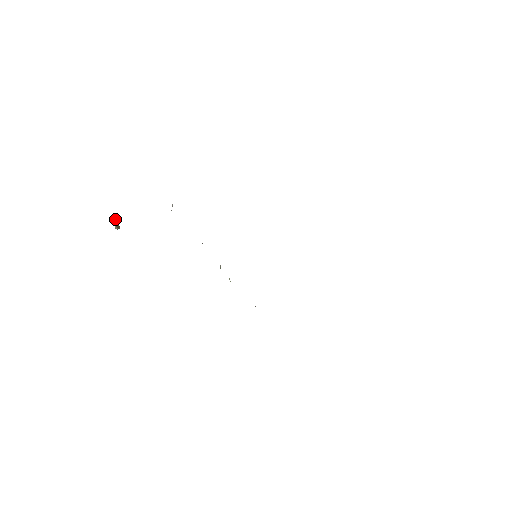
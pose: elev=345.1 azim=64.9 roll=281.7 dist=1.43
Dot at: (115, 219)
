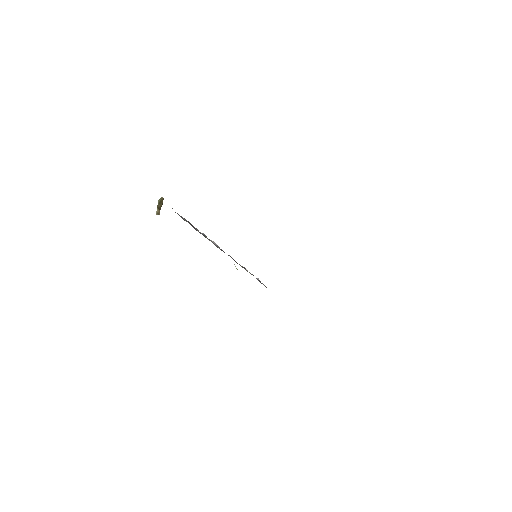
Dot at: (160, 203)
